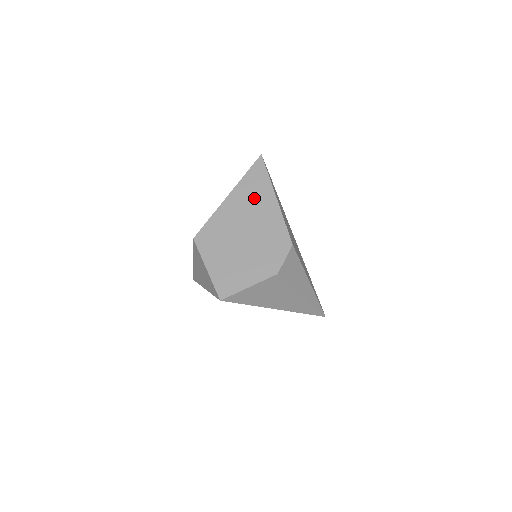
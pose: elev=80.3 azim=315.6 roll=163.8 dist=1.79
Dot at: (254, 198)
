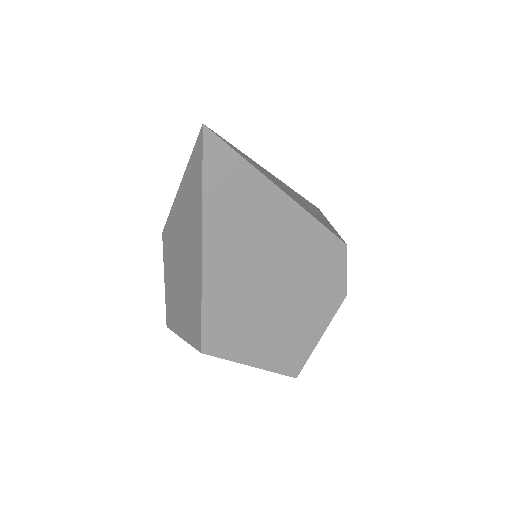
Dot at: (250, 222)
